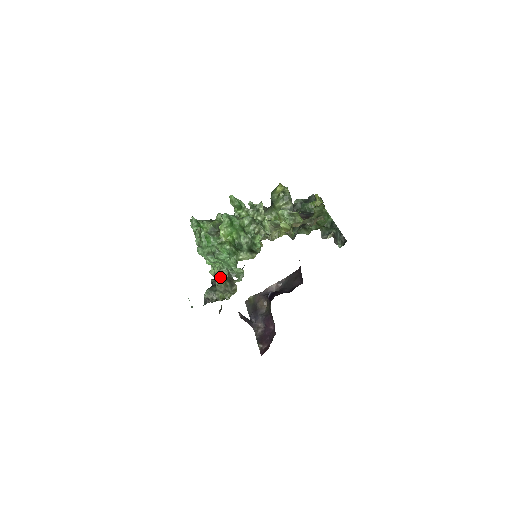
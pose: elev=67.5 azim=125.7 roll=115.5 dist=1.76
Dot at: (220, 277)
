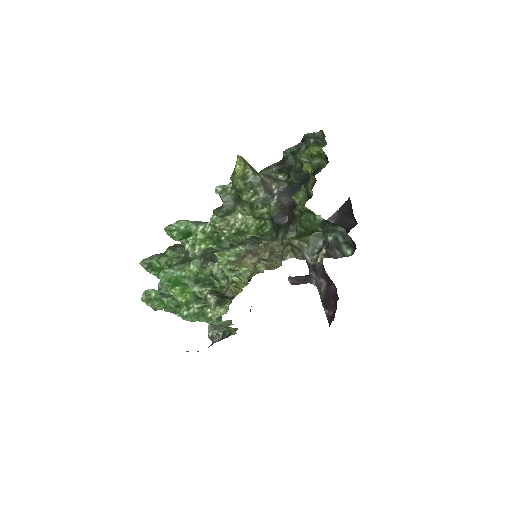
Dot at: occluded
